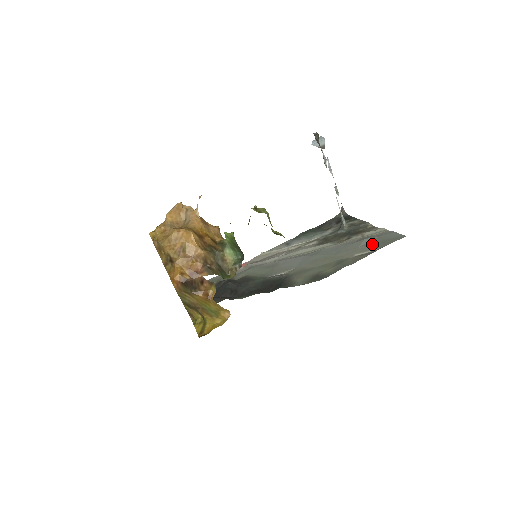
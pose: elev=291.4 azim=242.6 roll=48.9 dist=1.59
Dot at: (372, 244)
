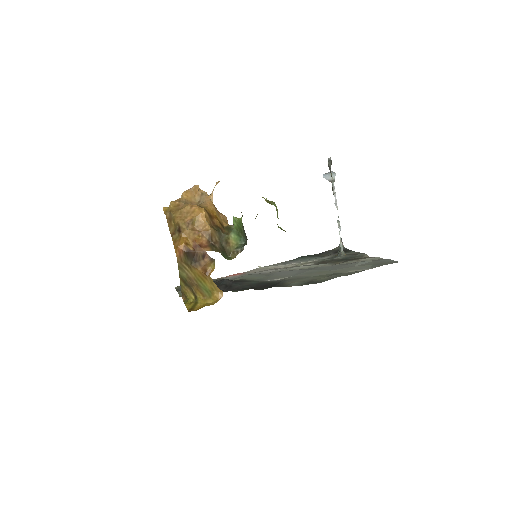
Dot at: (367, 265)
